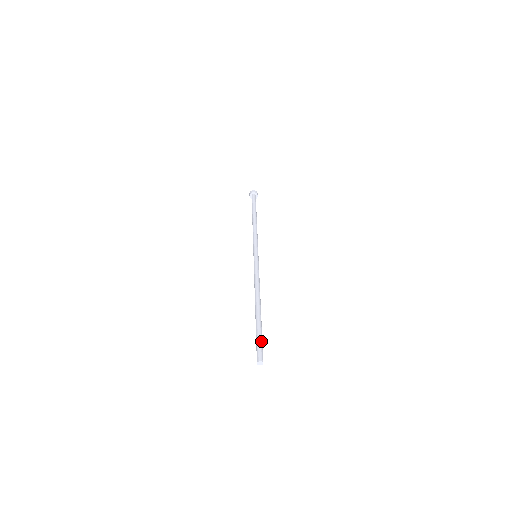
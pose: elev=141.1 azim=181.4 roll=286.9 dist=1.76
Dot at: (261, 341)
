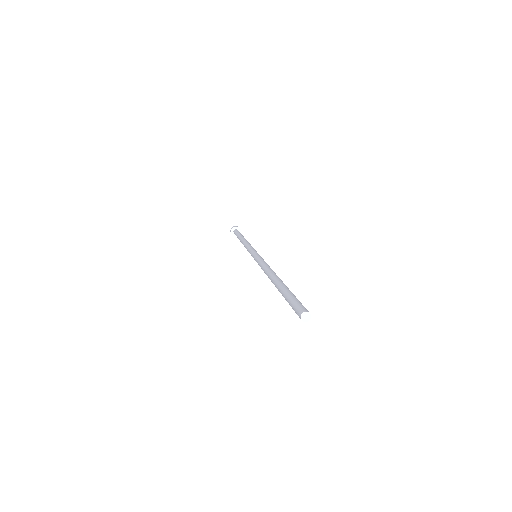
Dot at: occluded
